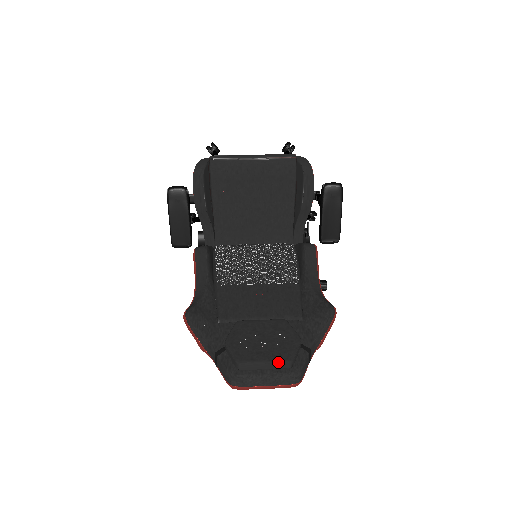
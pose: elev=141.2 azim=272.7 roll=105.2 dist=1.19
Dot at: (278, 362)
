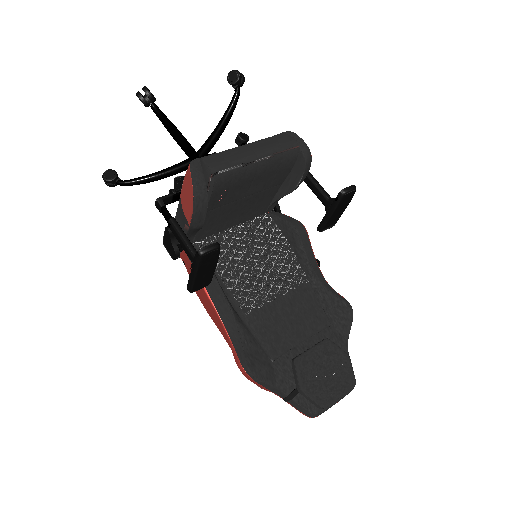
Dot at: occluded
